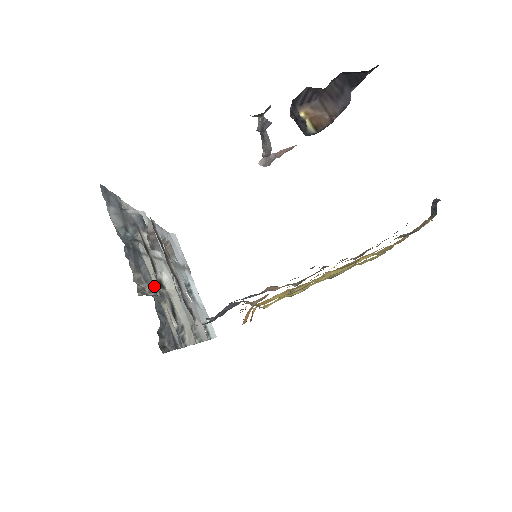
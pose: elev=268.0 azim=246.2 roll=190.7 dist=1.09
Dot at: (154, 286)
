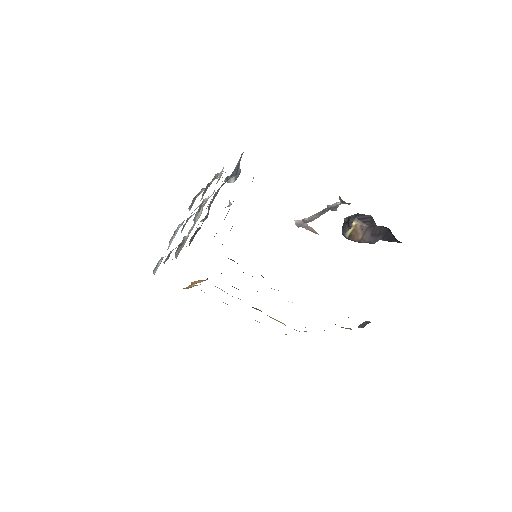
Dot at: occluded
